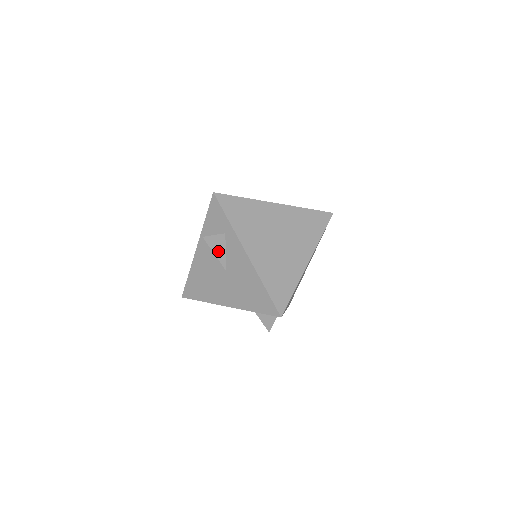
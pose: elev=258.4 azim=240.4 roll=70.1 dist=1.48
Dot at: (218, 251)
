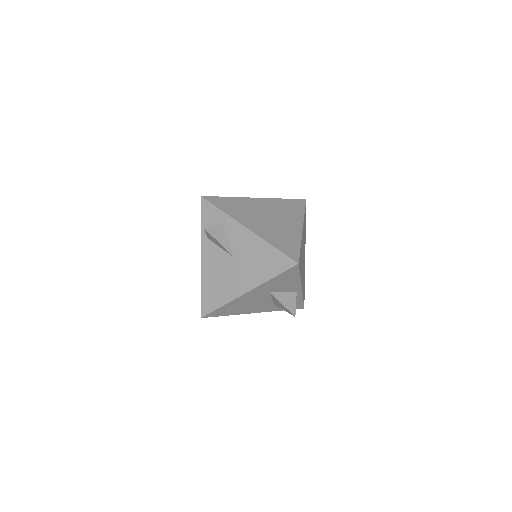
Dot at: (221, 240)
